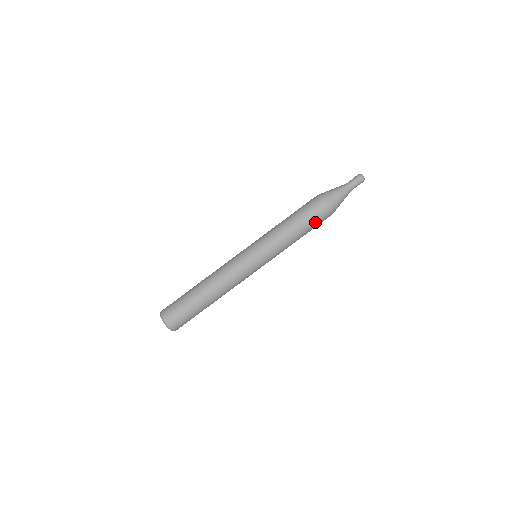
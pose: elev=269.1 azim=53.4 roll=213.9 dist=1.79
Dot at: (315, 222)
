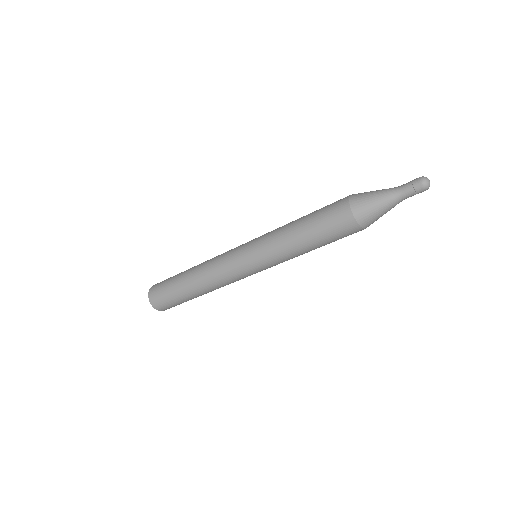
Dot at: occluded
